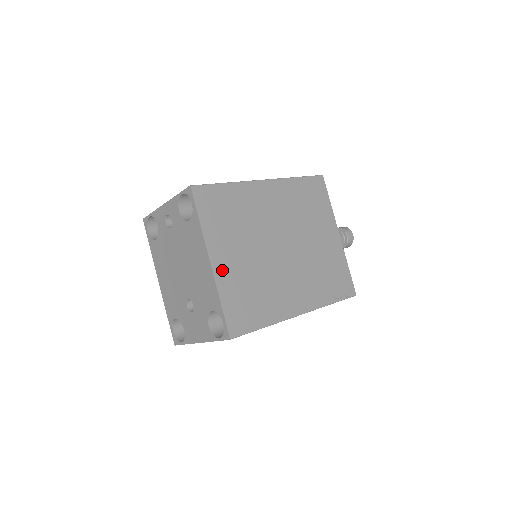
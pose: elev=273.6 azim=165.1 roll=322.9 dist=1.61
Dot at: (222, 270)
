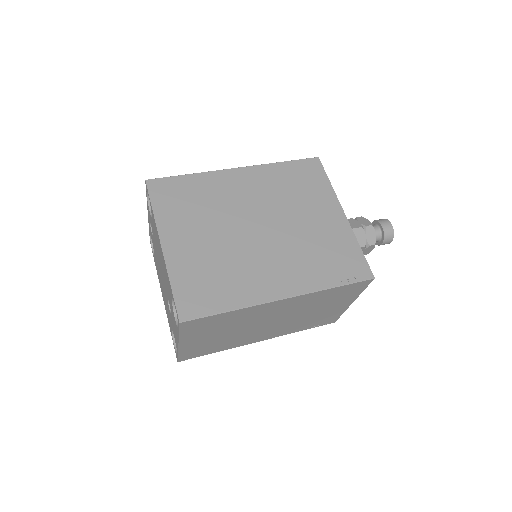
Dot at: (175, 253)
